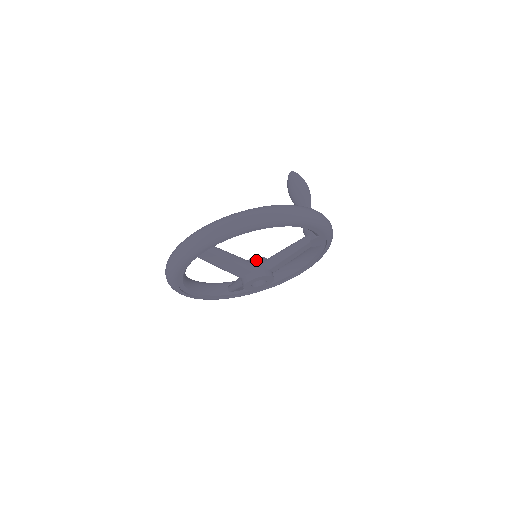
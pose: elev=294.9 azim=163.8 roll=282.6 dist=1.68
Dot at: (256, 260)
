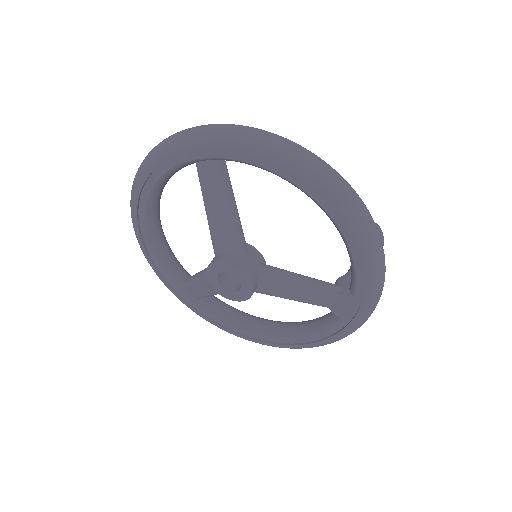
Dot at: (254, 250)
